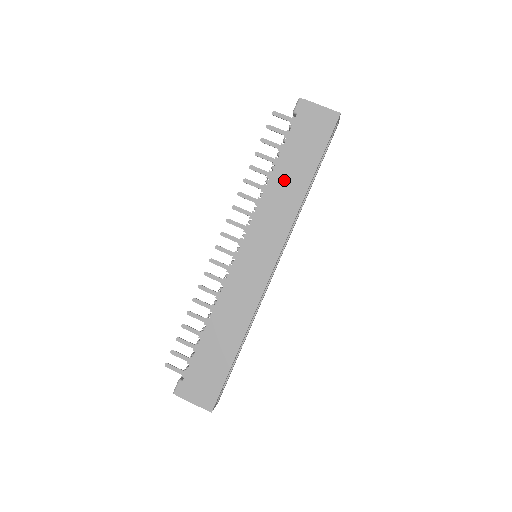
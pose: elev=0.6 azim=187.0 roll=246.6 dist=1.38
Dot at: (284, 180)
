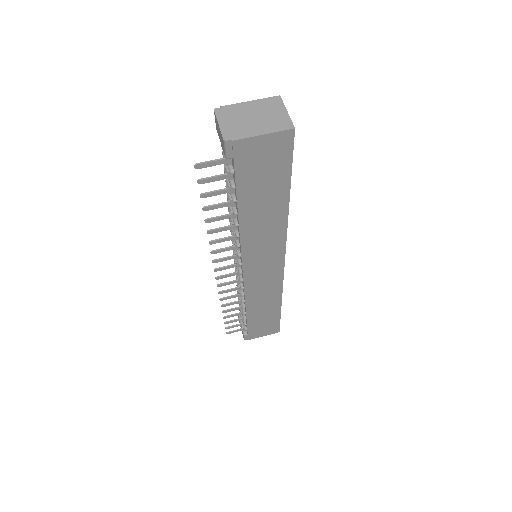
Dot at: (257, 217)
